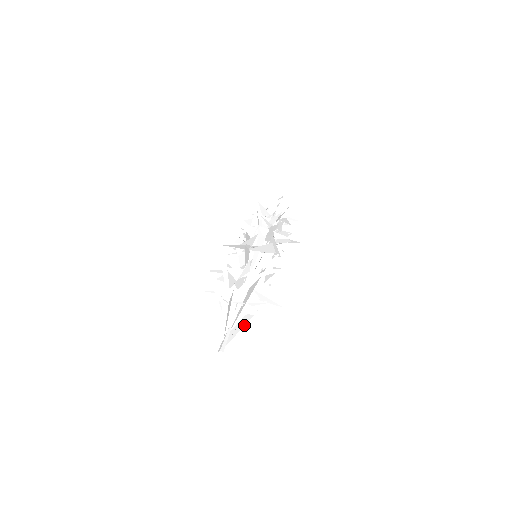
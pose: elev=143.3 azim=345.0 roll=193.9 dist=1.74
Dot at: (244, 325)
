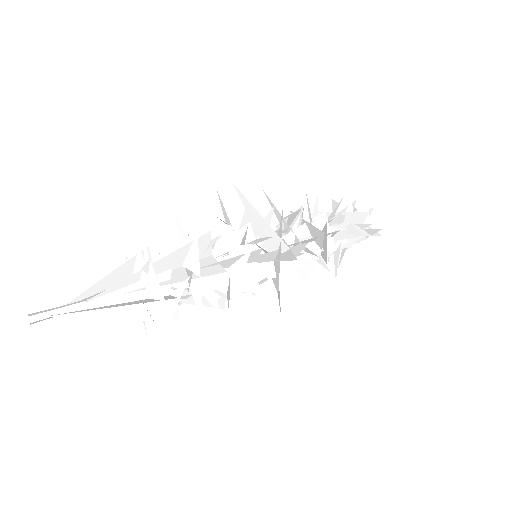
Dot at: (123, 305)
